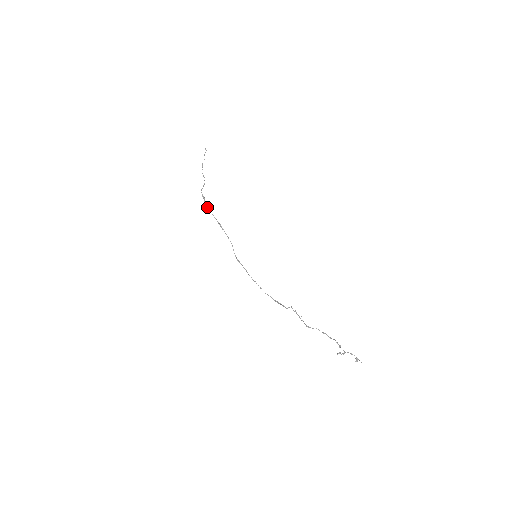
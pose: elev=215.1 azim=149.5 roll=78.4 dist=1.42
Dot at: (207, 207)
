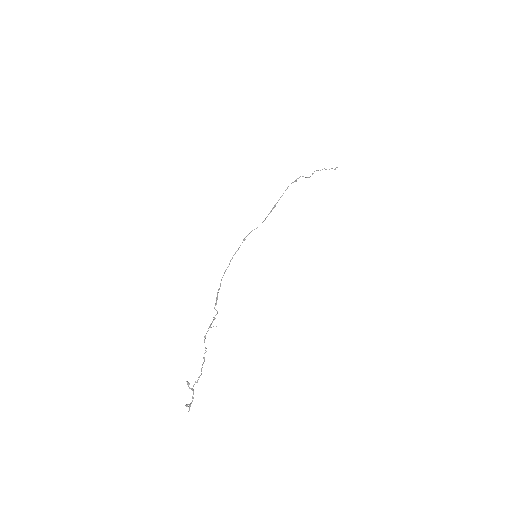
Dot at: occluded
